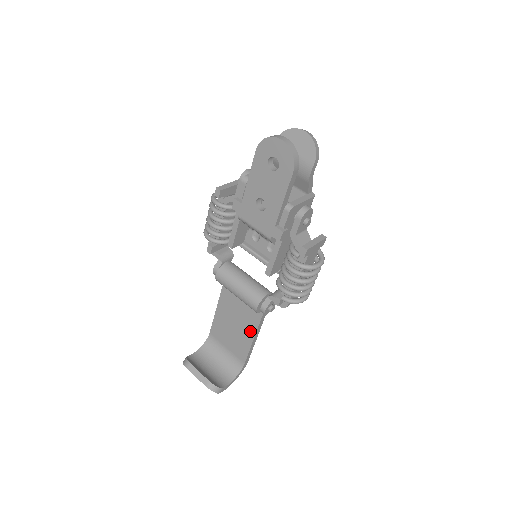
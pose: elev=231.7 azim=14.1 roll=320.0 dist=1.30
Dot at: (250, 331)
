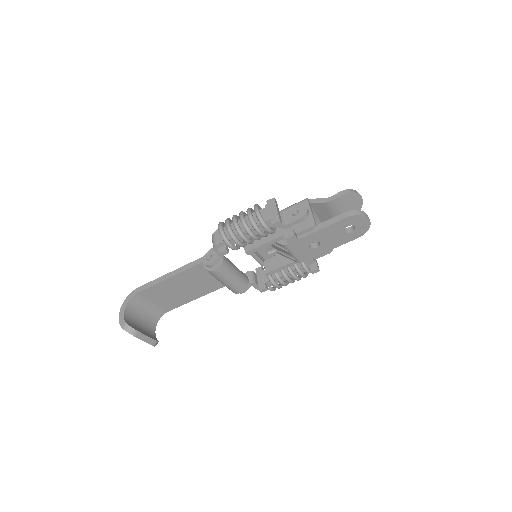
Dot at: (198, 294)
